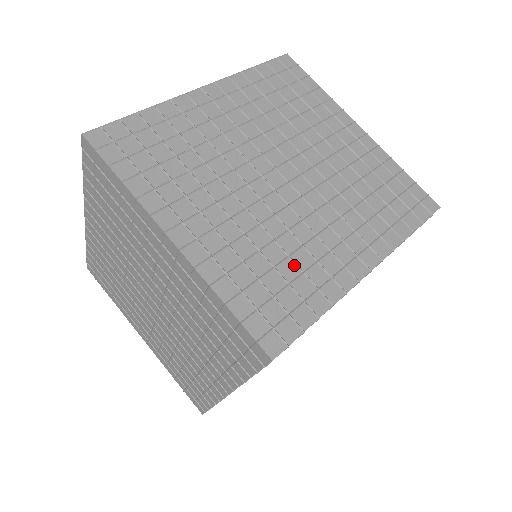
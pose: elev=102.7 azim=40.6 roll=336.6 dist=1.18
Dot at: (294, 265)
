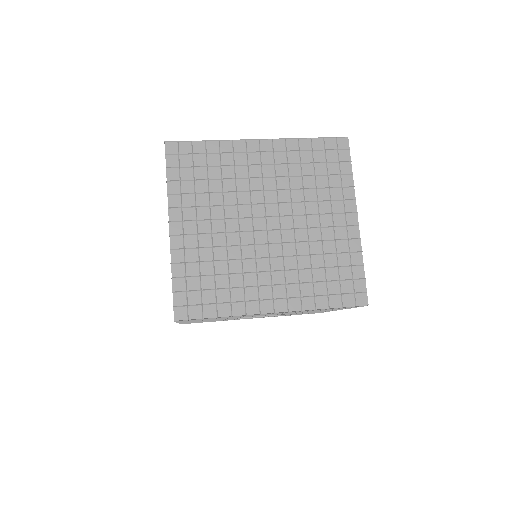
Dot at: (228, 281)
